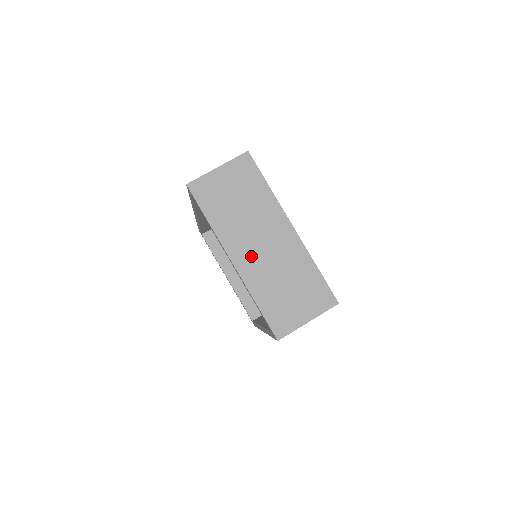
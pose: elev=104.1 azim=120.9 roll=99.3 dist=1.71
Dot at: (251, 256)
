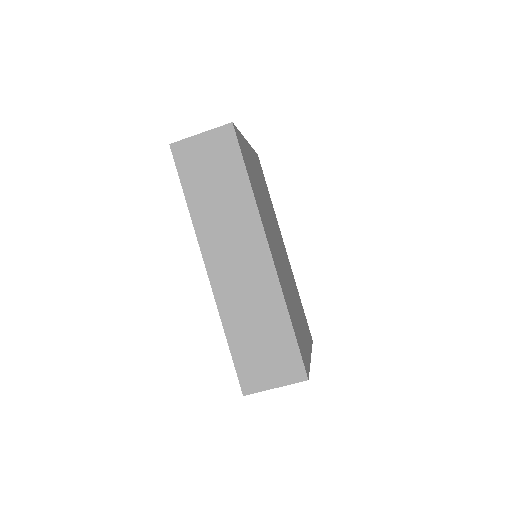
Dot at: occluded
